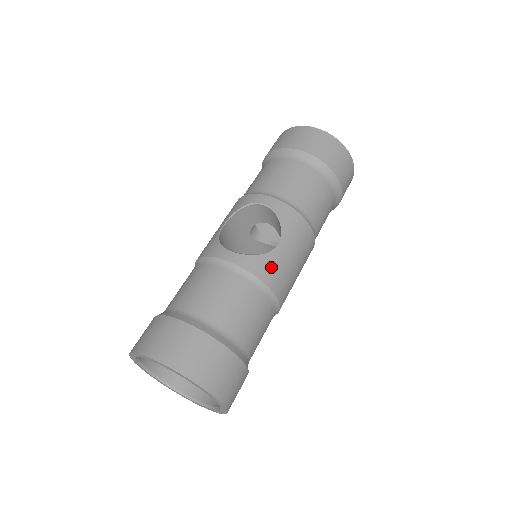
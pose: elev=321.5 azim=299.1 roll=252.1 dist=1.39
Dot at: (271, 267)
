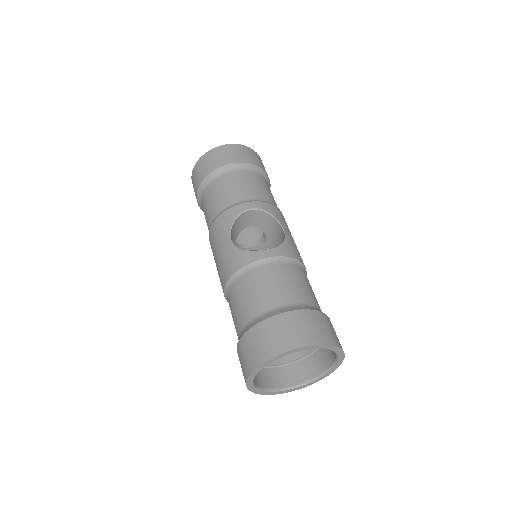
Dot at: (294, 249)
